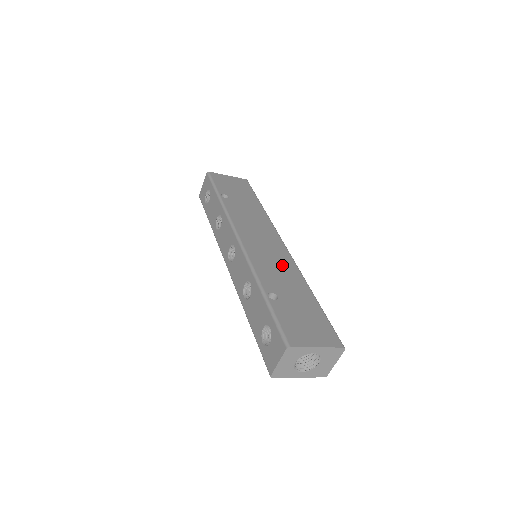
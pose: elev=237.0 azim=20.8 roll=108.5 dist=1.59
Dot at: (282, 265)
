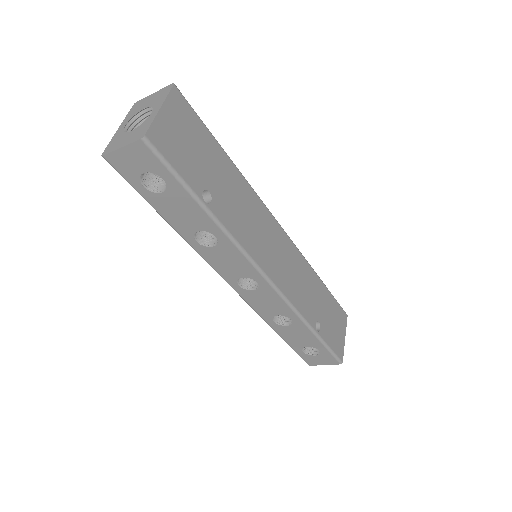
Dot at: (299, 270)
